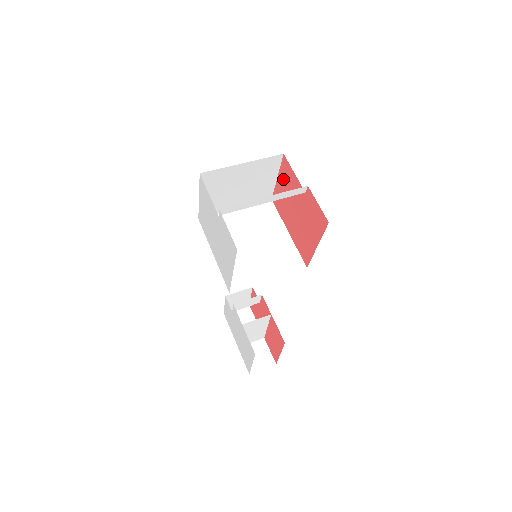
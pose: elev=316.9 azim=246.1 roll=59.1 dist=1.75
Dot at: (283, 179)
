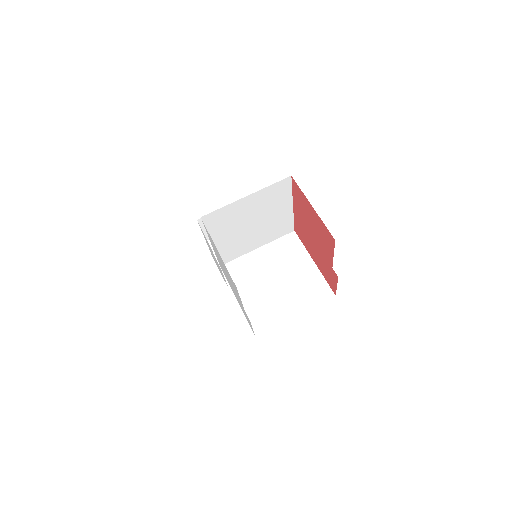
Dot at: (318, 223)
